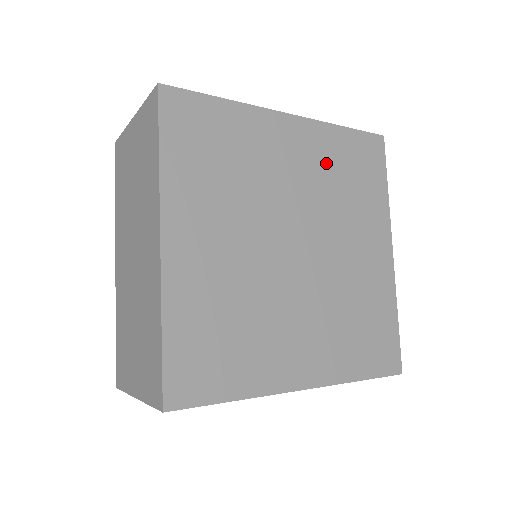
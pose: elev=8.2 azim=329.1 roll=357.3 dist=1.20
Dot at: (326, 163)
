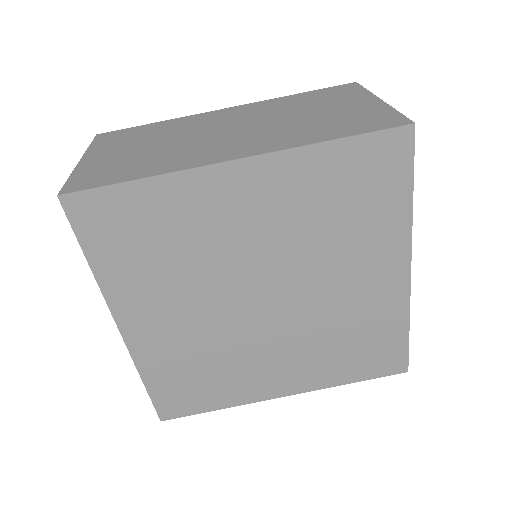
Dot at: (302, 202)
